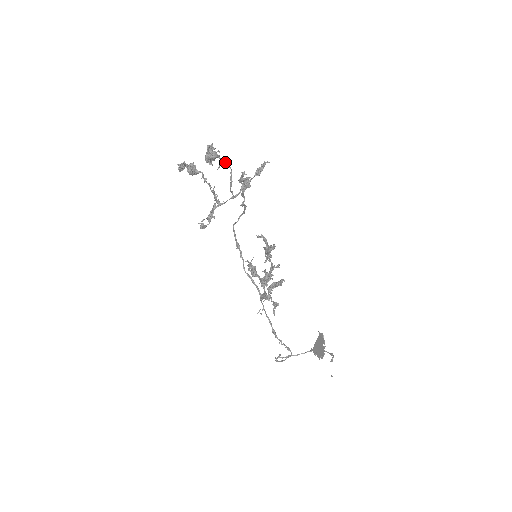
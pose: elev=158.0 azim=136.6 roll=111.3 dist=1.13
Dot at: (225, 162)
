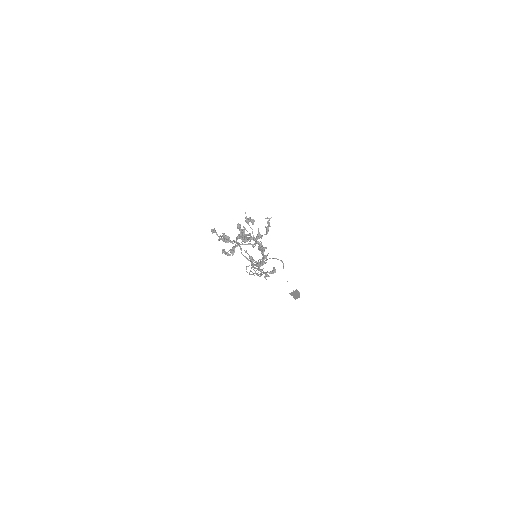
Dot at: (252, 238)
